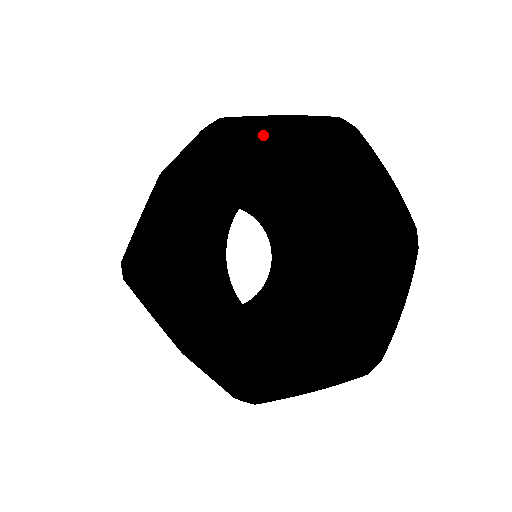
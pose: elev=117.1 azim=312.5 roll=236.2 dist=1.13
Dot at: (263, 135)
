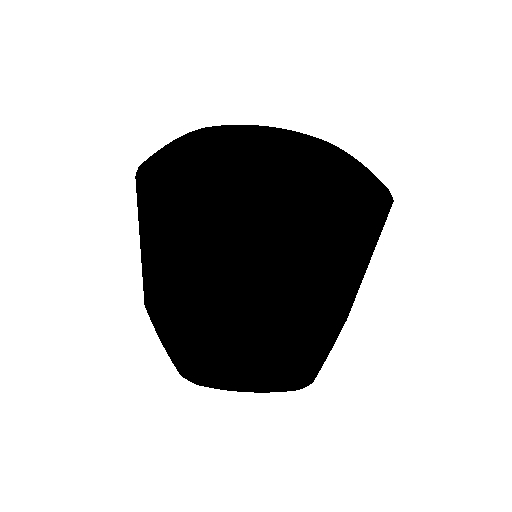
Dot at: (244, 126)
